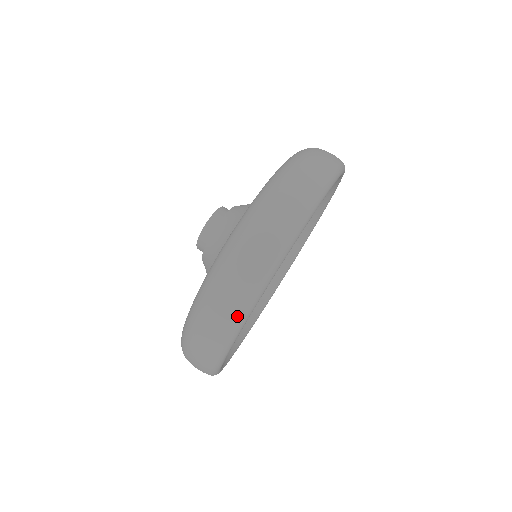
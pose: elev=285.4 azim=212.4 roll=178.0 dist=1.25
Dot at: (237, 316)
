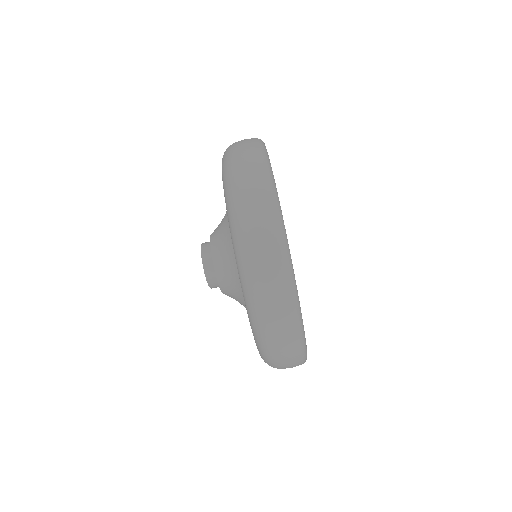
Dot at: (273, 212)
